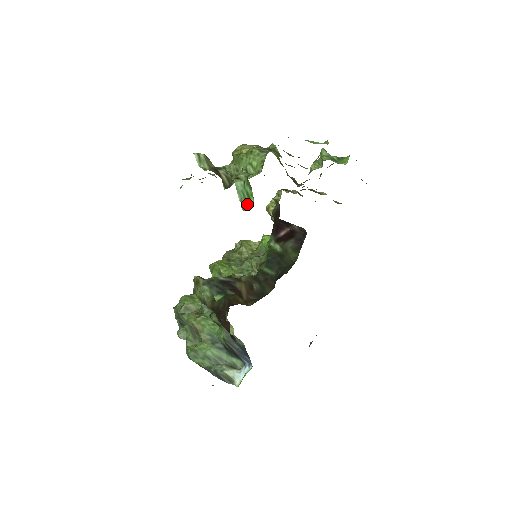
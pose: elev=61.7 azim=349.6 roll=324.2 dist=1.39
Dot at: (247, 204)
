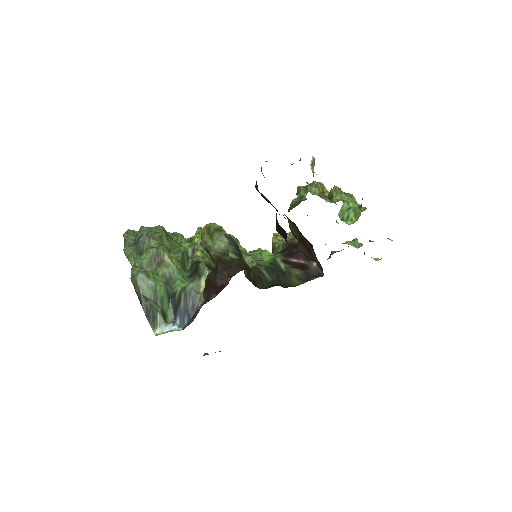
Dot at: occluded
